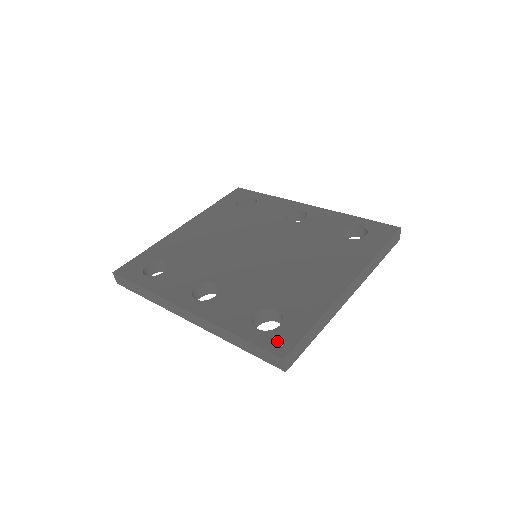
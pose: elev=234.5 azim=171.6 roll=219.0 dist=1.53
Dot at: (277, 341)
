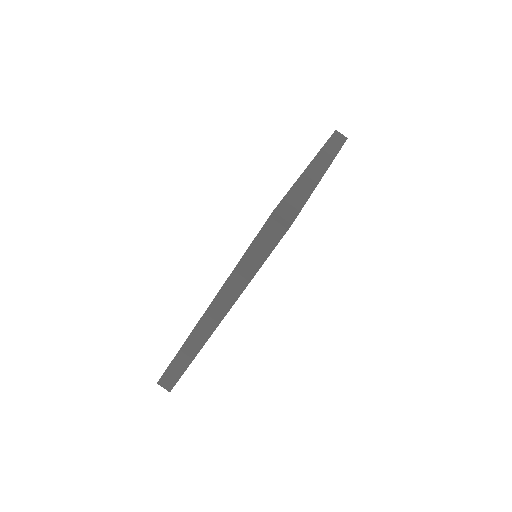
Dot at: occluded
